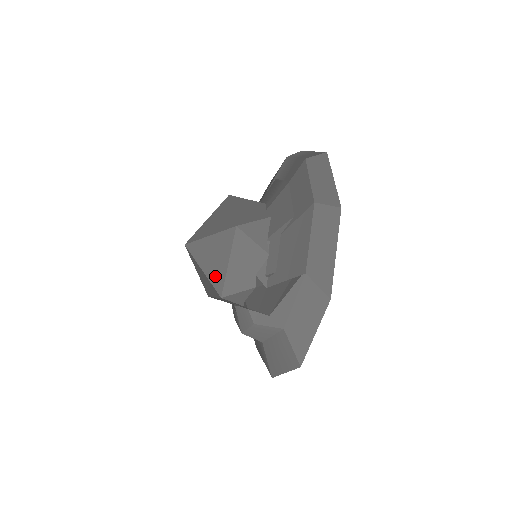
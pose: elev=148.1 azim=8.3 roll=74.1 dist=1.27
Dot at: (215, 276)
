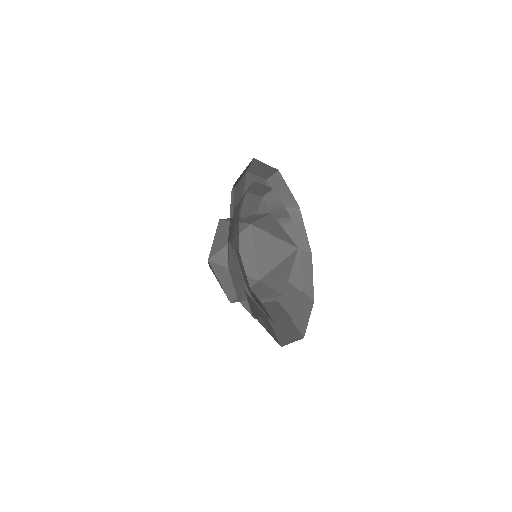
Dot at: occluded
